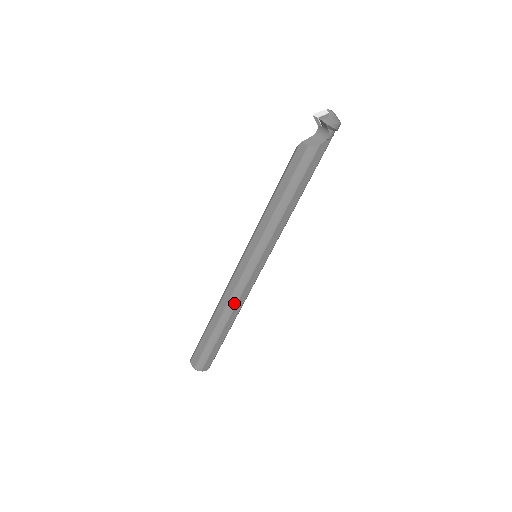
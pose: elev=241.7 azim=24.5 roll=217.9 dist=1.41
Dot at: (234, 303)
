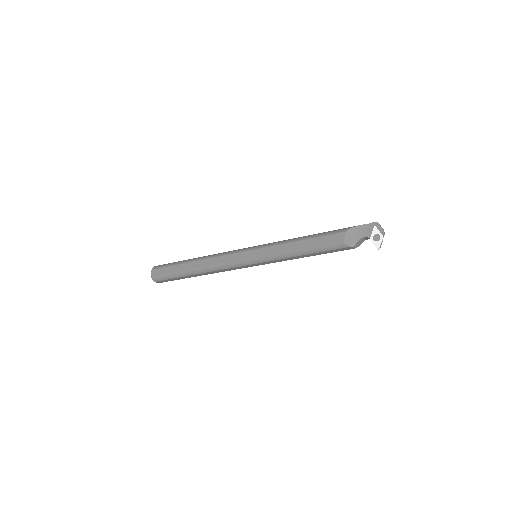
Dot at: occluded
